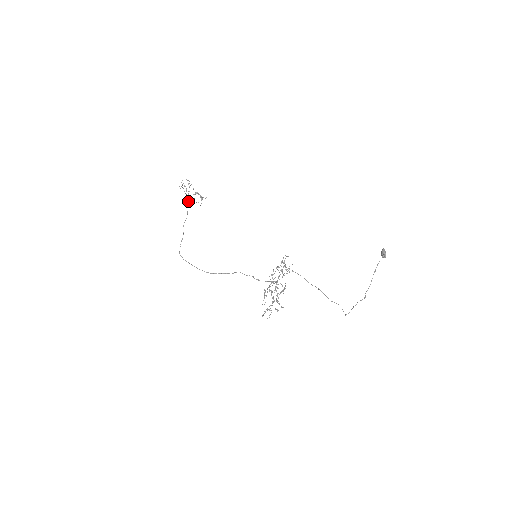
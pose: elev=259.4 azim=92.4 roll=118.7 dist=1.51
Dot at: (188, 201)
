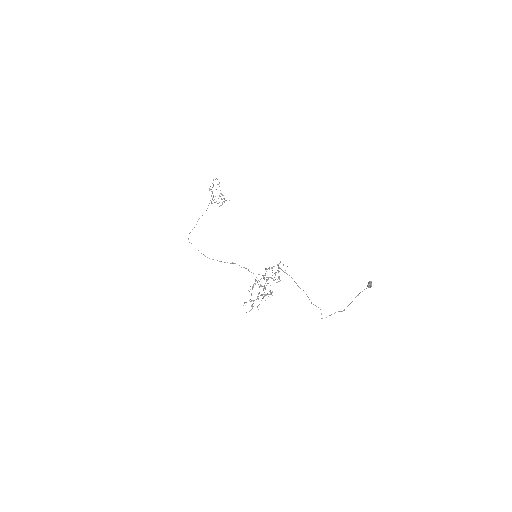
Dot at: occluded
